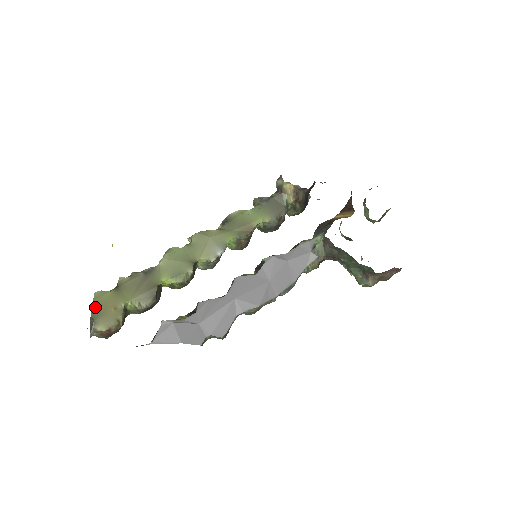
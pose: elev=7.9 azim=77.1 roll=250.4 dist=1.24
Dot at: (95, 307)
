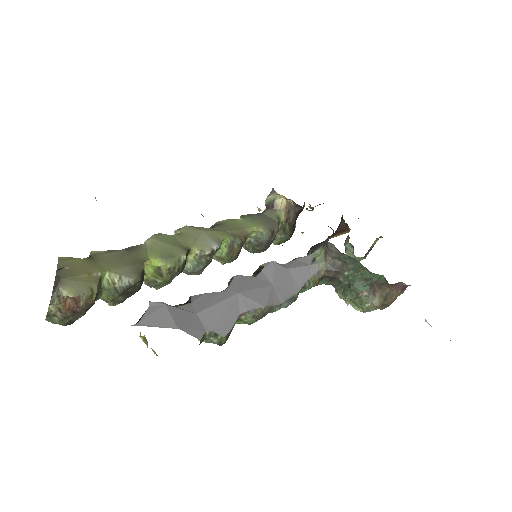
Dot at: (61, 267)
